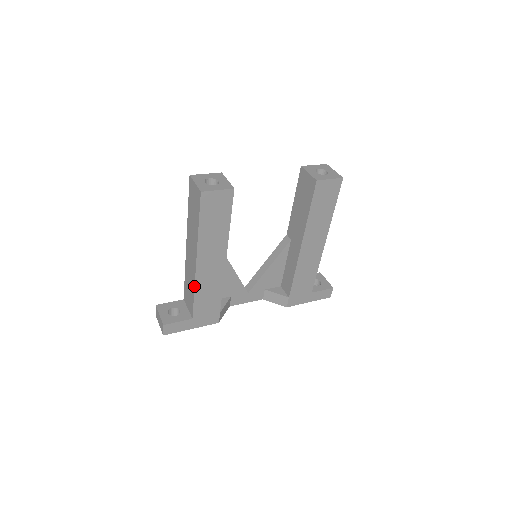
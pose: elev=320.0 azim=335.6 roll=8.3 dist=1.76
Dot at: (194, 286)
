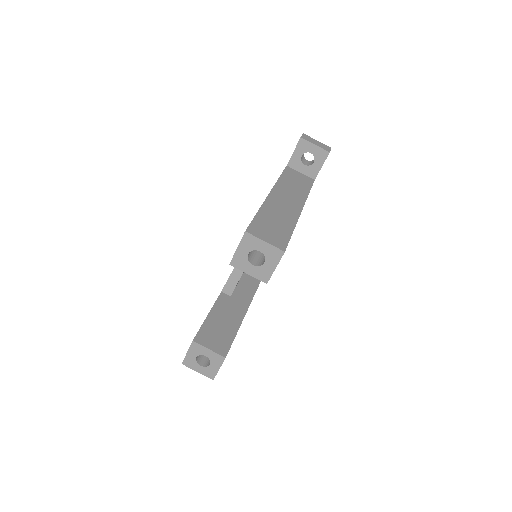
Dot at: occluded
